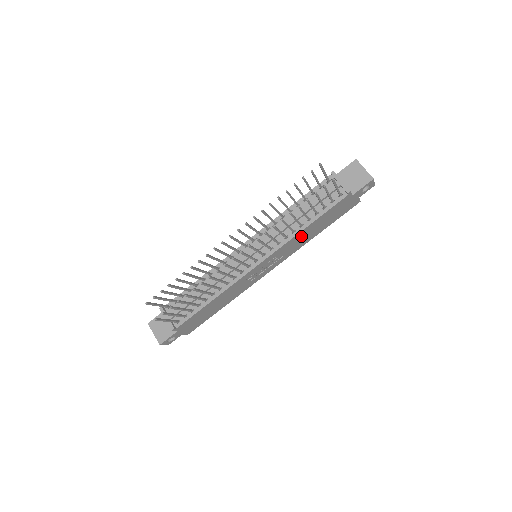
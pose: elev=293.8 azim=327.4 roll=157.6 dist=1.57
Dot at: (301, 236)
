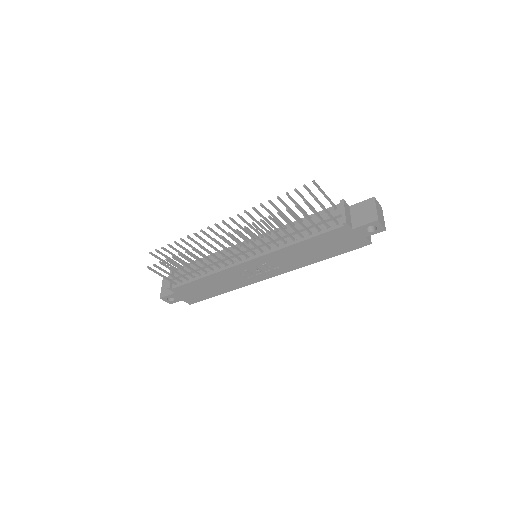
Dot at: (295, 252)
